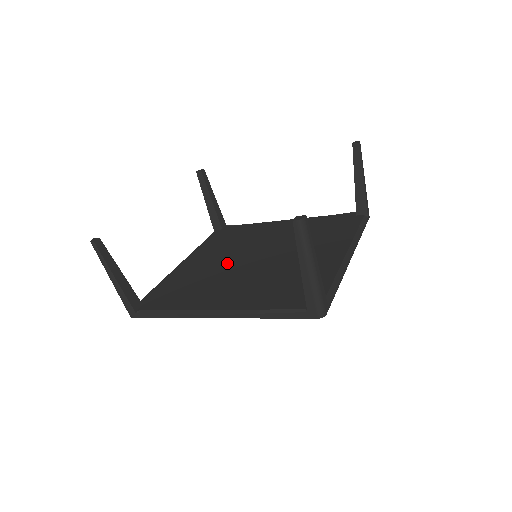
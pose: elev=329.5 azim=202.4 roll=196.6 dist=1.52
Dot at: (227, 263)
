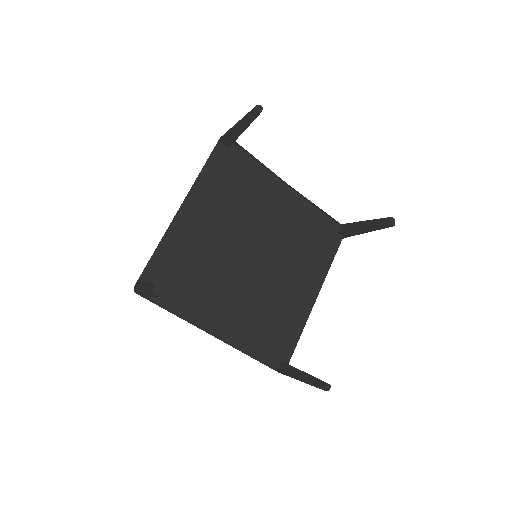
Dot at: (230, 249)
